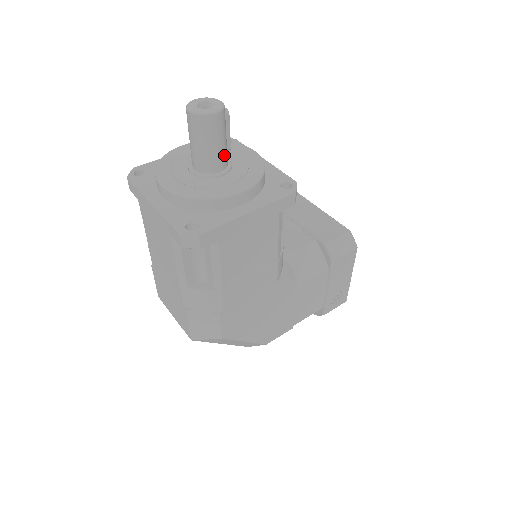
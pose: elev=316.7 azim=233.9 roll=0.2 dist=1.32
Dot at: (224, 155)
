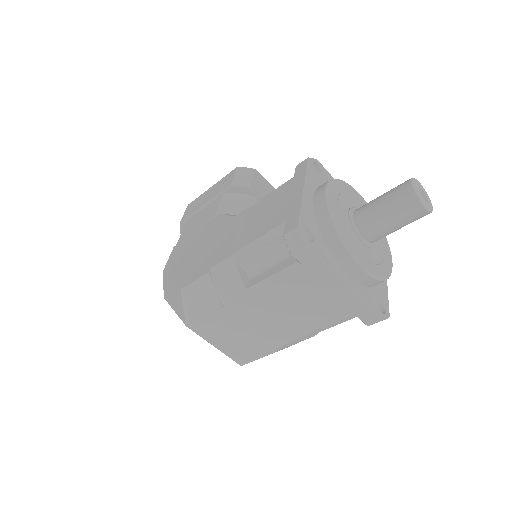
Dot at: occluded
